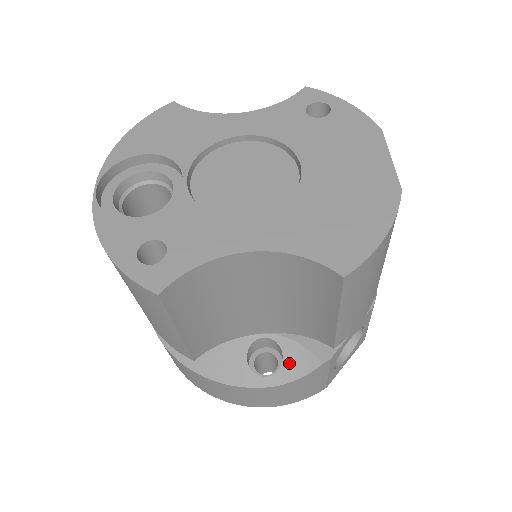
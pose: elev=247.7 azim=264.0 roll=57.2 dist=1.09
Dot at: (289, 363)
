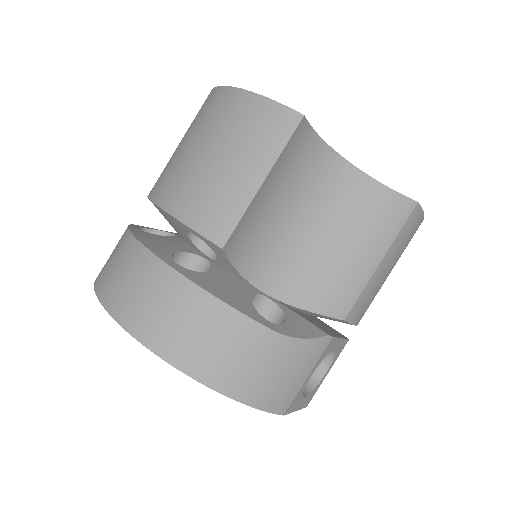
Dot at: (292, 324)
